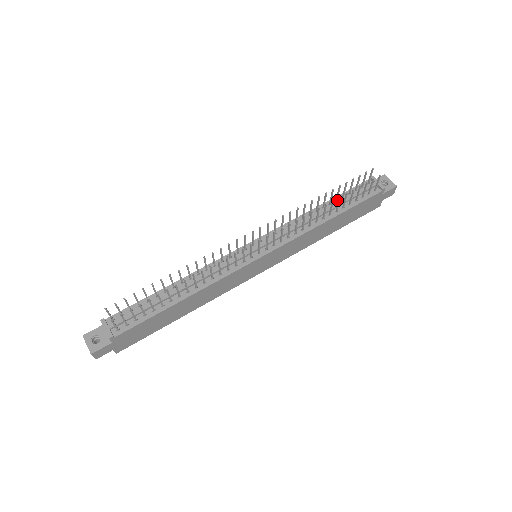
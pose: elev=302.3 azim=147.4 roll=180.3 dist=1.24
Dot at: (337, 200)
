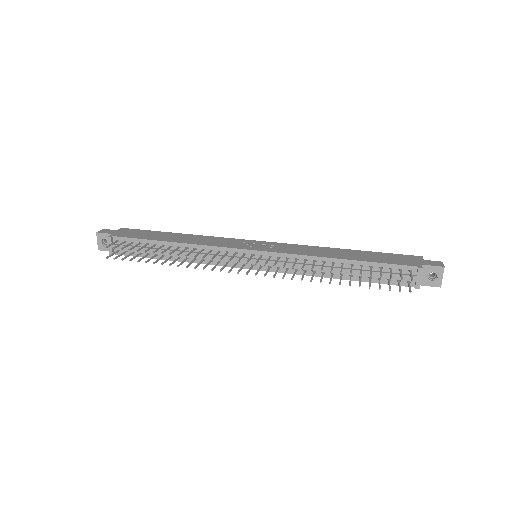
Dot at: (363, 265)
